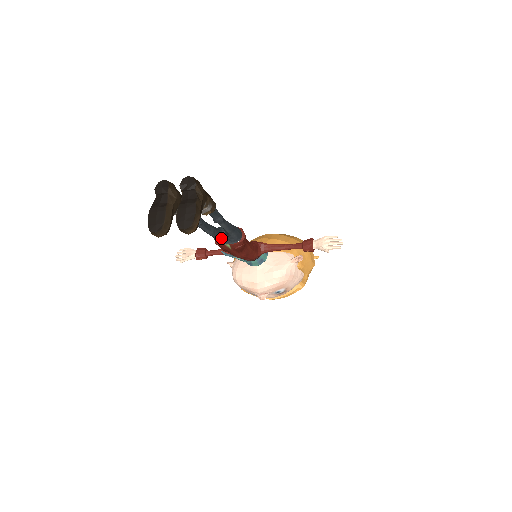
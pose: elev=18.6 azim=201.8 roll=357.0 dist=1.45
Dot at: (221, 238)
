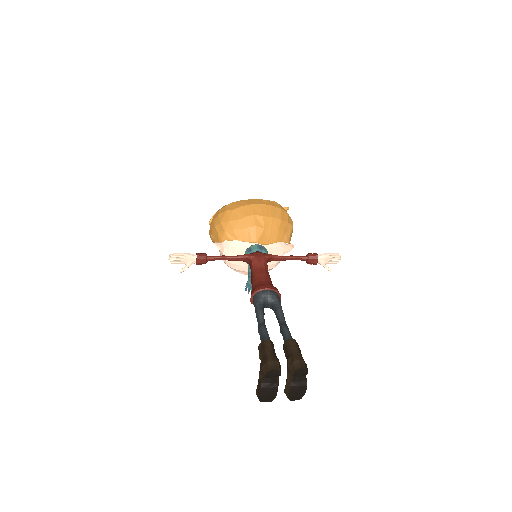
Dot at: occluded
